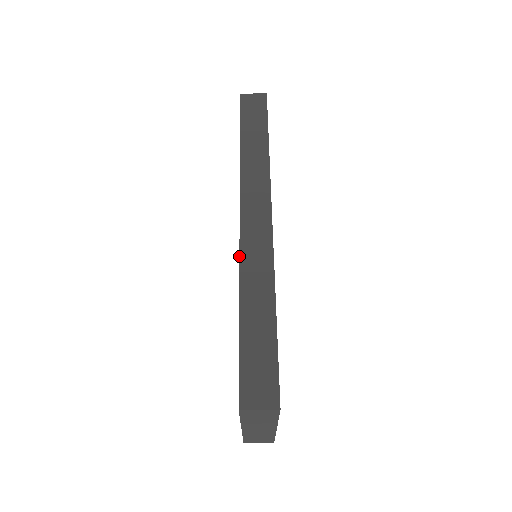
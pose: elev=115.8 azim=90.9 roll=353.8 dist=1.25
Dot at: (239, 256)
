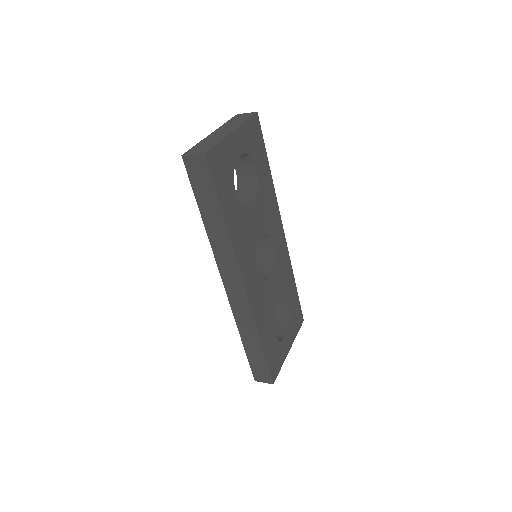
Dot at: occluded
